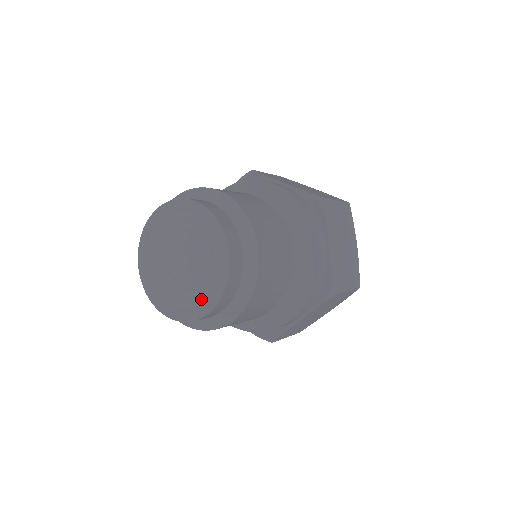
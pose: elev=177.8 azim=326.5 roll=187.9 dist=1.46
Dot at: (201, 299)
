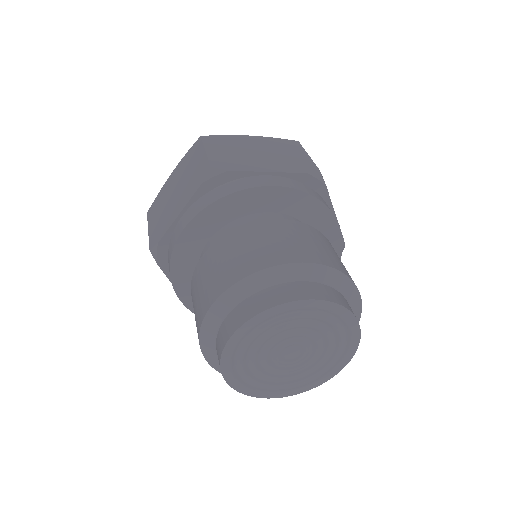
Dot at: (327, 368)
